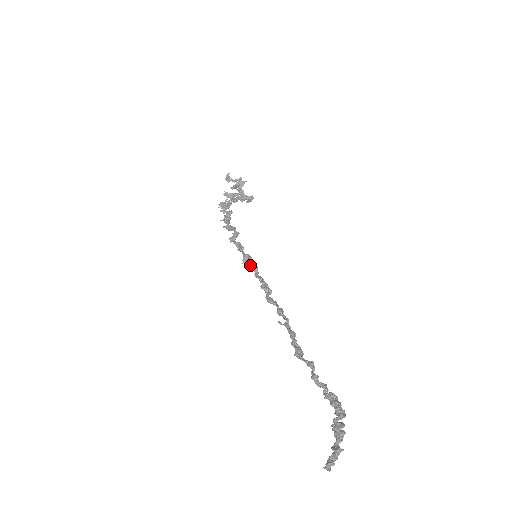
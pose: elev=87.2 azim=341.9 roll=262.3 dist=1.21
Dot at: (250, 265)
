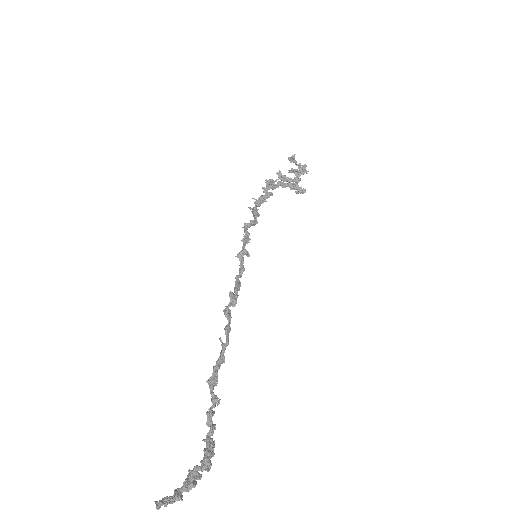
Dot at: (241, 263)
